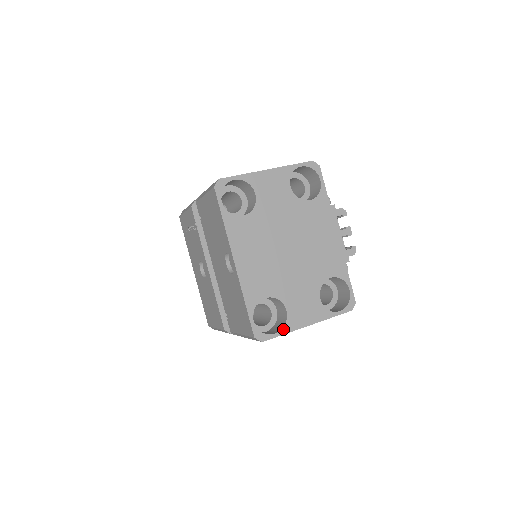
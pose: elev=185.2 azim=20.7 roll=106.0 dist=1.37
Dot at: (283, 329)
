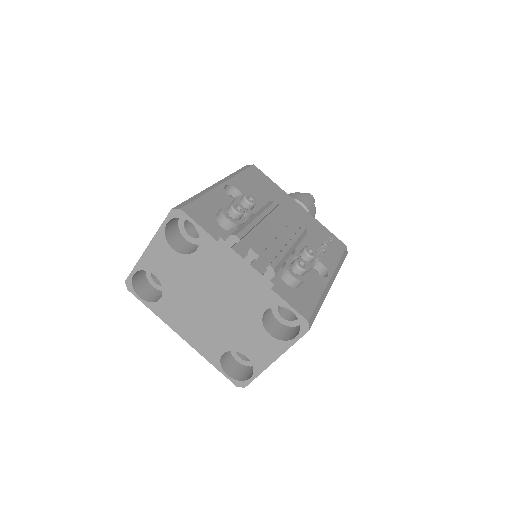
Dot at: (254, 372)
